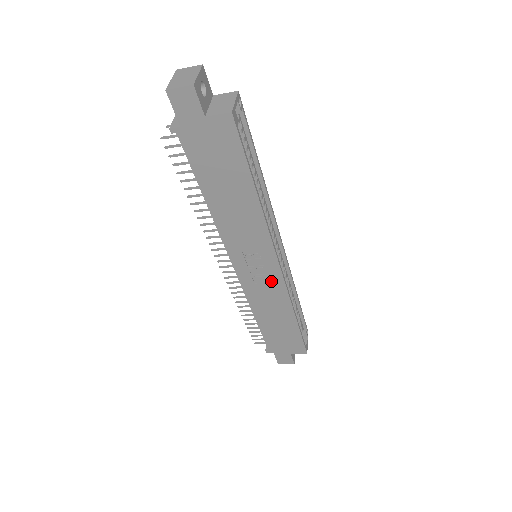
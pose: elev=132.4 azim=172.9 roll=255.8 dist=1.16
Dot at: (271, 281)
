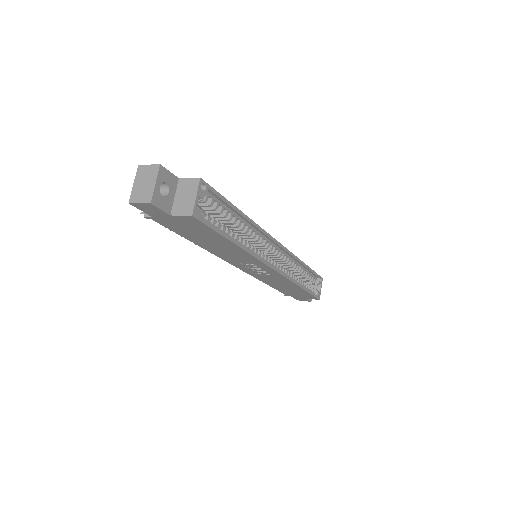
Dot at: (272, 274)
